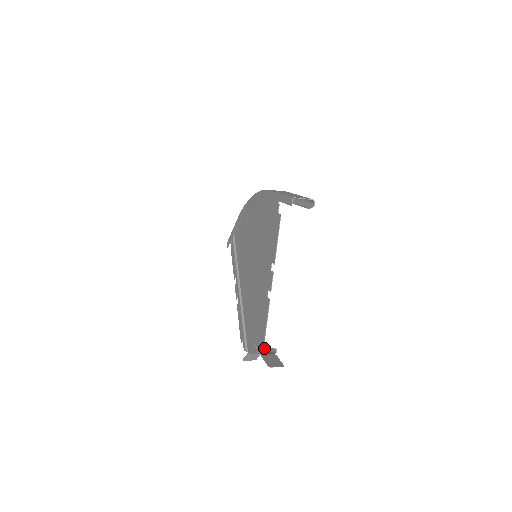
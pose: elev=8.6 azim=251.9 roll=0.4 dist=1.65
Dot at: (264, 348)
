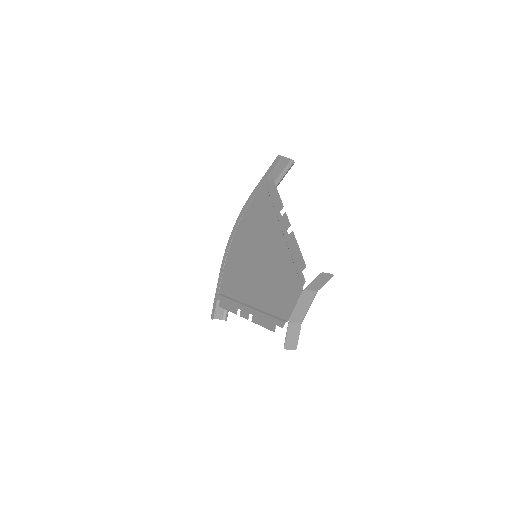
Dot at: occluded
